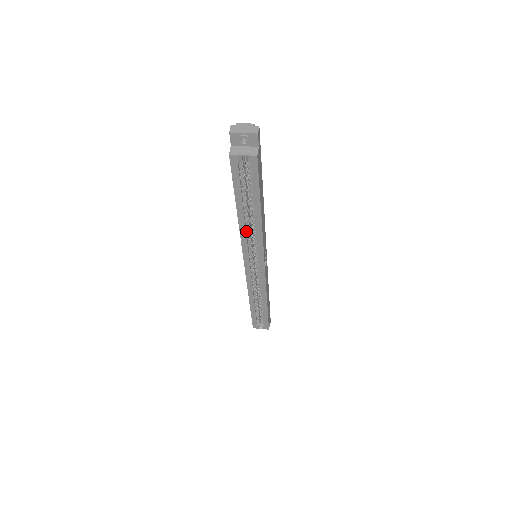
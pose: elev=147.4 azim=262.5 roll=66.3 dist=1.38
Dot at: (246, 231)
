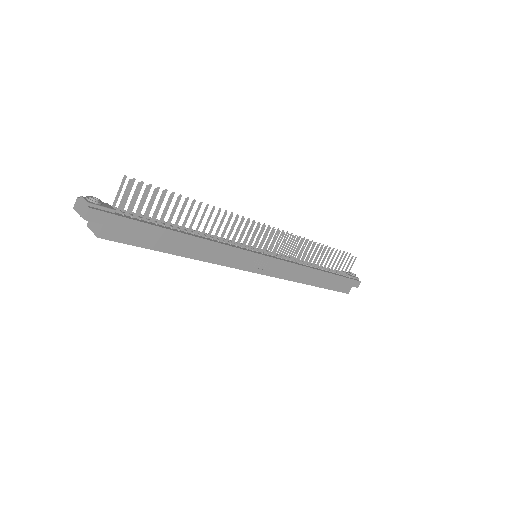
Dot at: occluded
